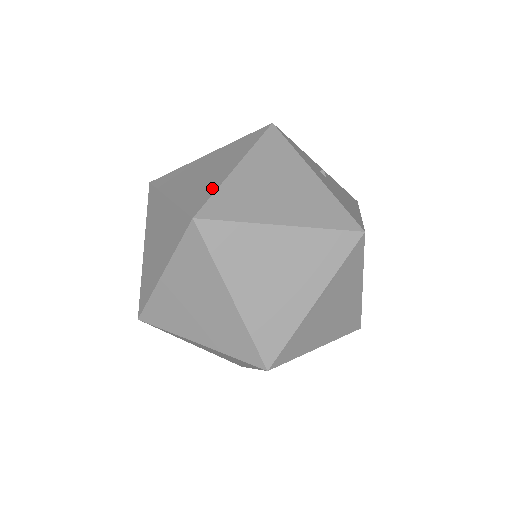
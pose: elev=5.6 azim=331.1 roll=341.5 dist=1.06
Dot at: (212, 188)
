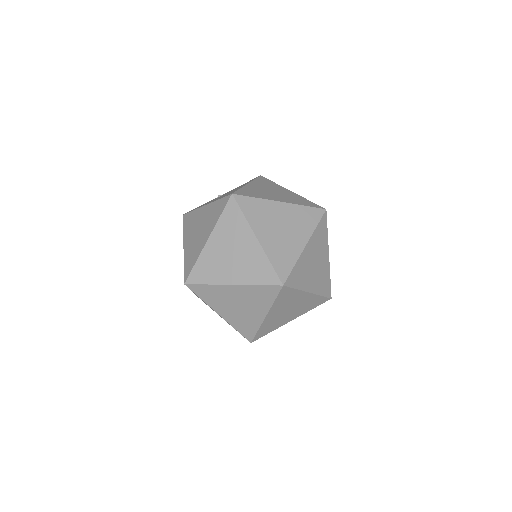
Dot at: occluded
